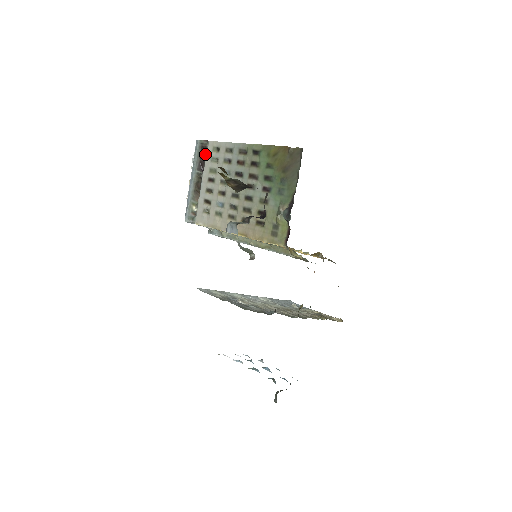
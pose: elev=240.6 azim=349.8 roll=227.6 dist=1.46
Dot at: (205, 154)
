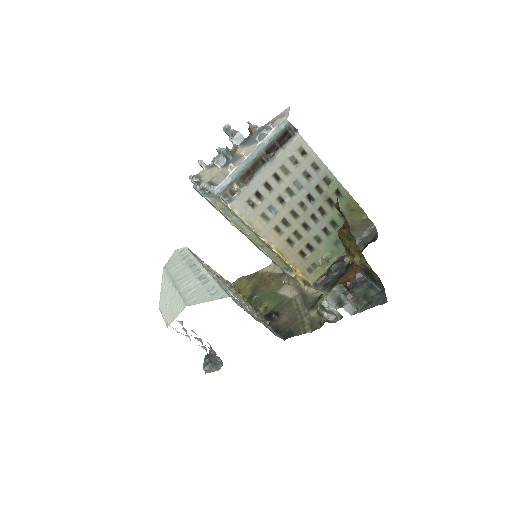
Dot at: (284, 141)
